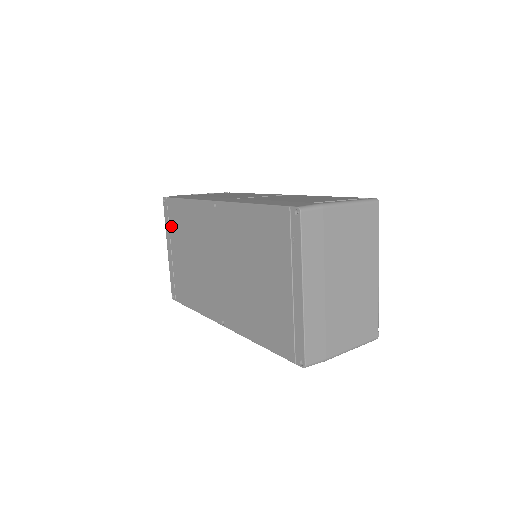
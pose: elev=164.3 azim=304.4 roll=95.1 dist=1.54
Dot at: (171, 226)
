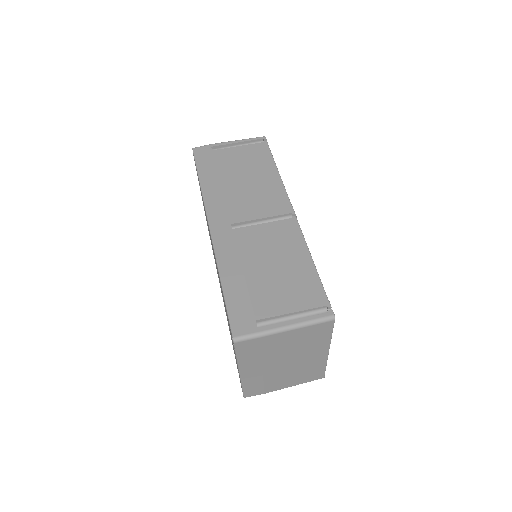
Dot at: occluded
